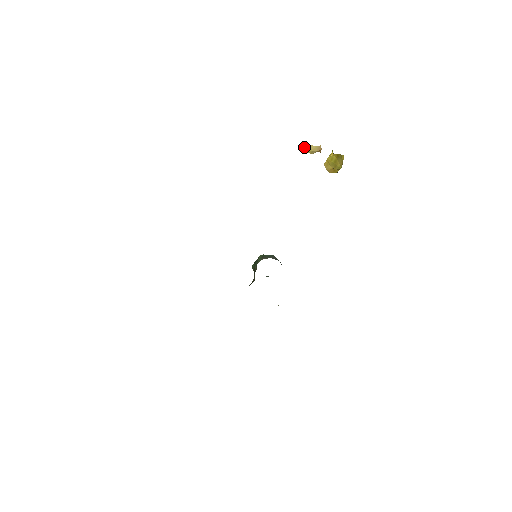
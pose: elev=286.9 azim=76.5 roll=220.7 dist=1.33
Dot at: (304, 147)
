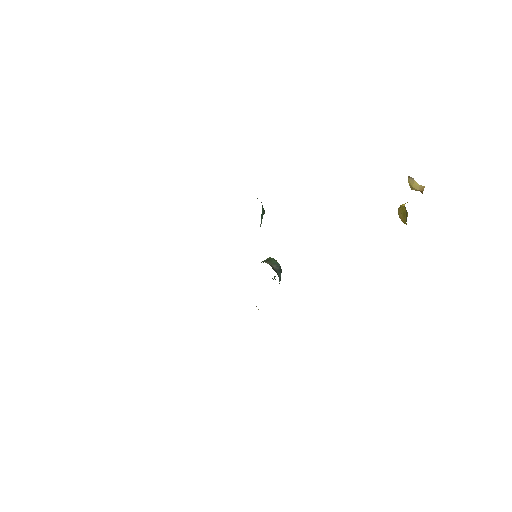
Dot at: (408, 178)
